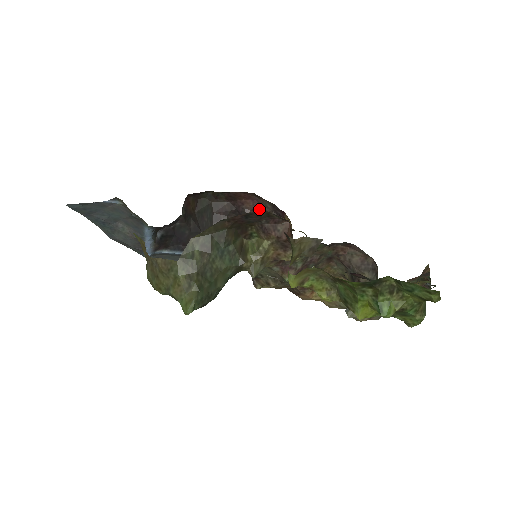
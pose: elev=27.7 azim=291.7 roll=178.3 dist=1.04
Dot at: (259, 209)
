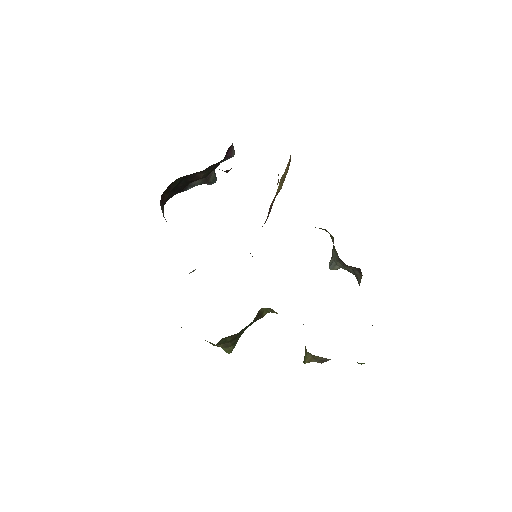
Dot at: occluded
